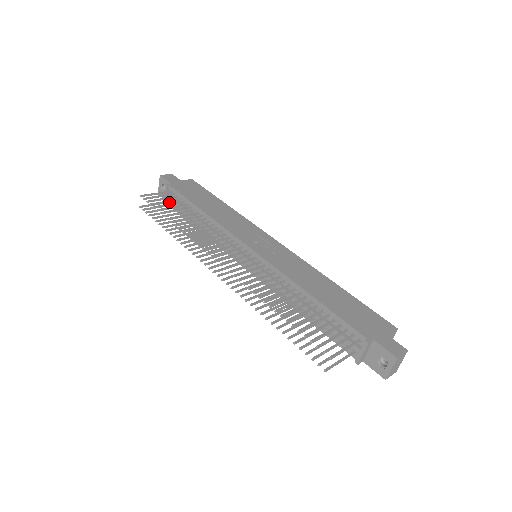
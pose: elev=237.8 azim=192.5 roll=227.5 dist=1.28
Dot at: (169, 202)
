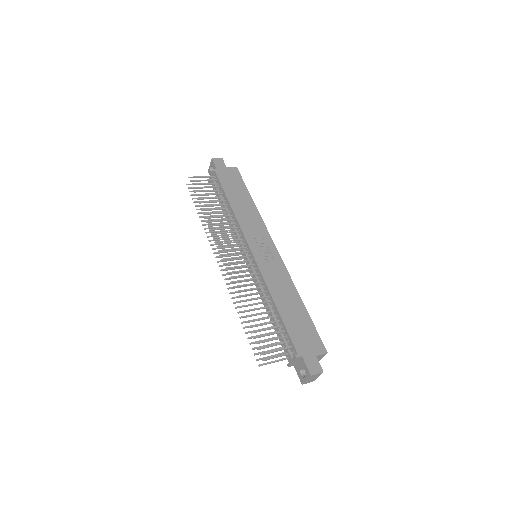
Dot at: occluded
